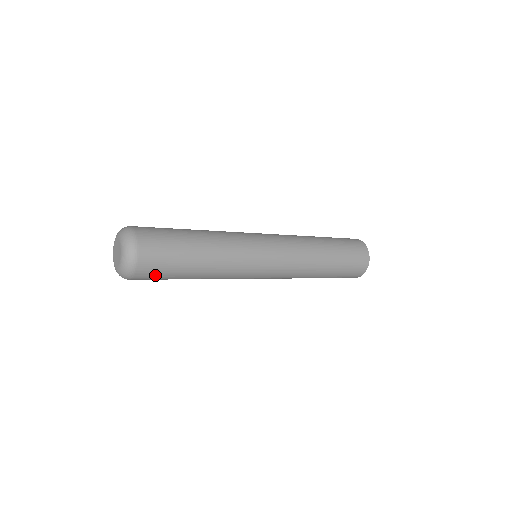
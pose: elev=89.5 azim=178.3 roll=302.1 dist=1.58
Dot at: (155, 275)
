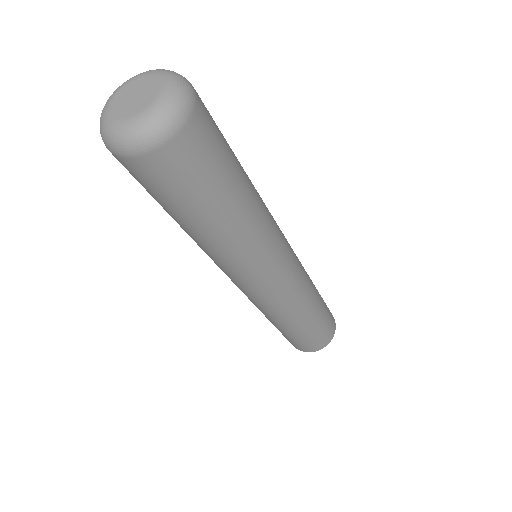
Dot at: (144, 182)
